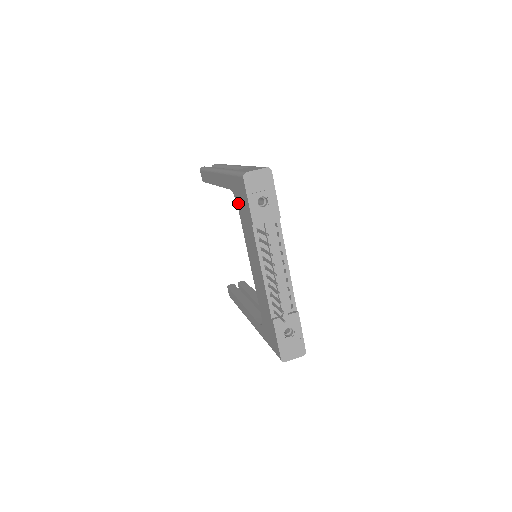
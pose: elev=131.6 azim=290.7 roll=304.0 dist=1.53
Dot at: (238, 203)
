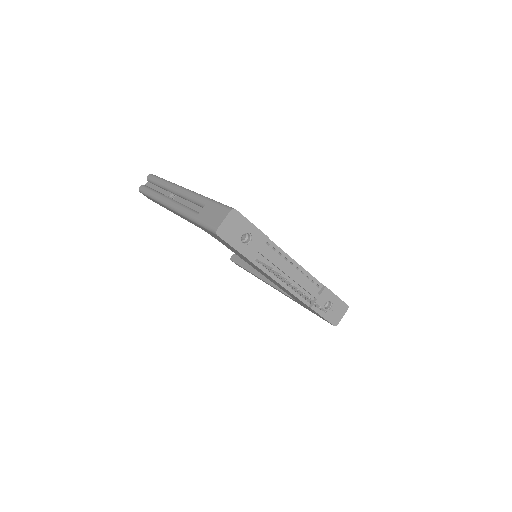
Dot at: (219, 241)
